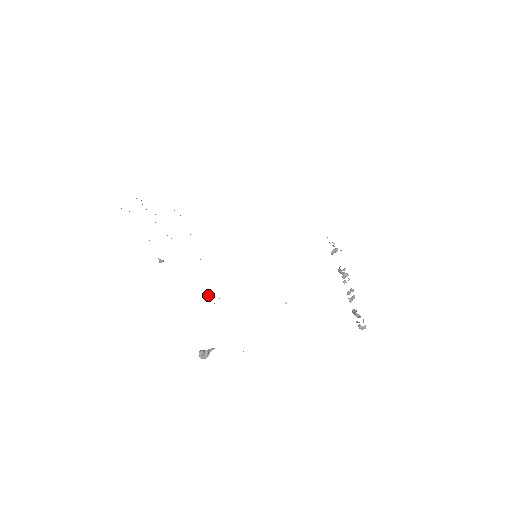
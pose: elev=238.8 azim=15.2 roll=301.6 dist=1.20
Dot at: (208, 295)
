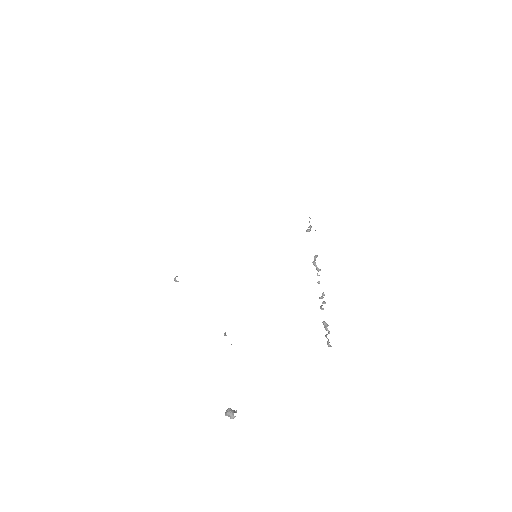
Dot at: occluded
